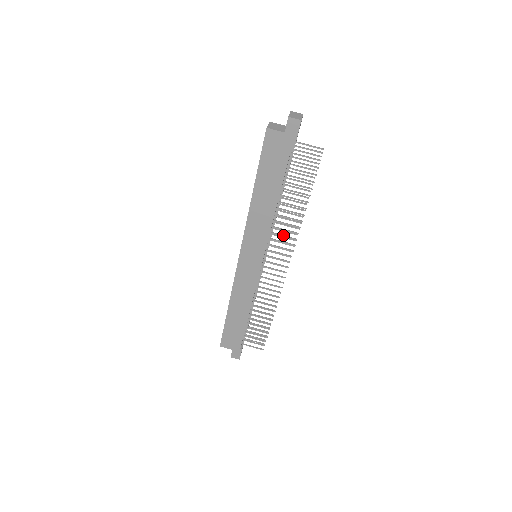
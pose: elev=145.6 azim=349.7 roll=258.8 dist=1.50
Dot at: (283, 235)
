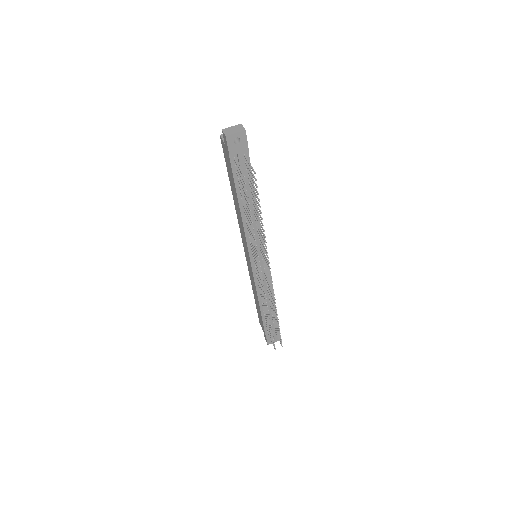
Dot at: occluded
